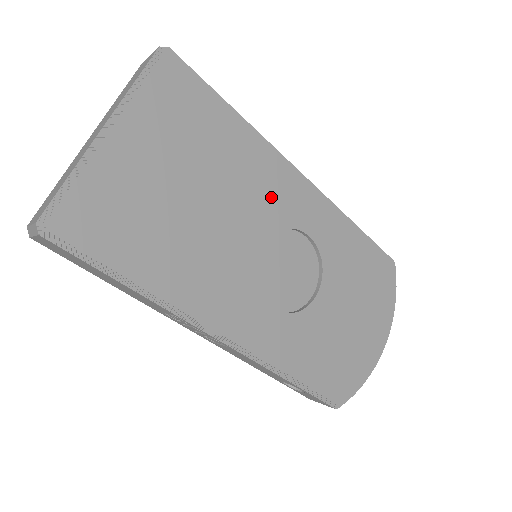
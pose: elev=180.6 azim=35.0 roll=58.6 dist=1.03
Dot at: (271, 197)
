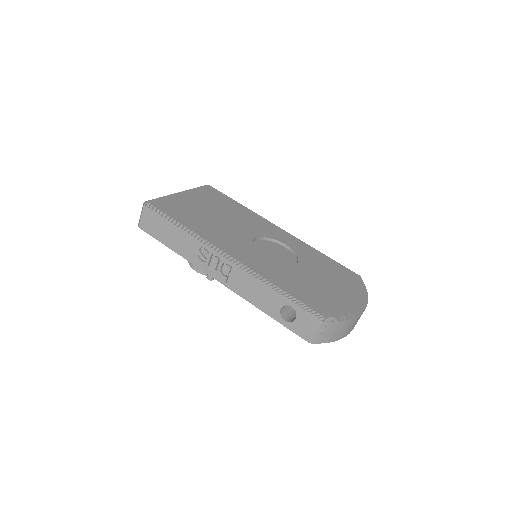
Dot at: (260, 227)
